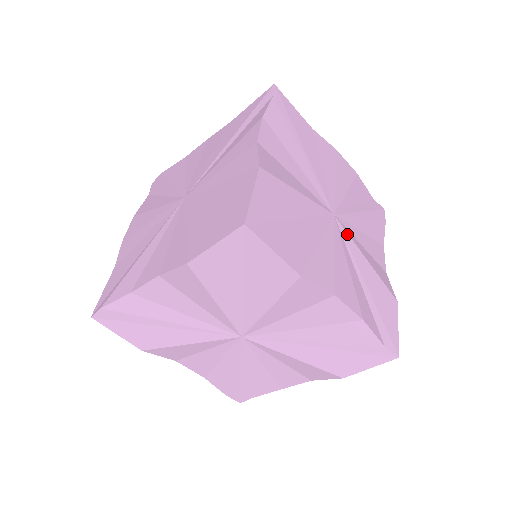
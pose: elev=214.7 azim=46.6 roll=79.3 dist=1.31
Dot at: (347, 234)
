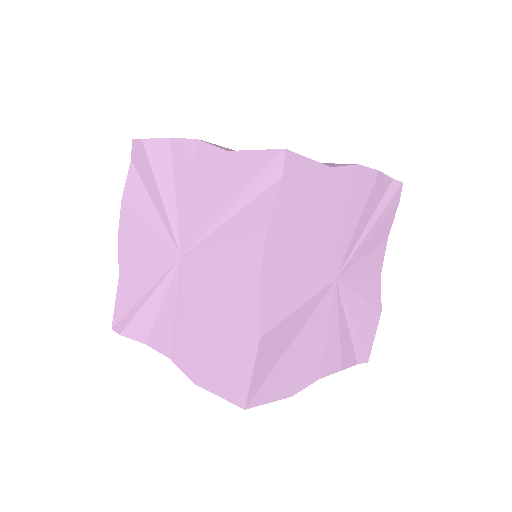
Dot at: (346, 288)
